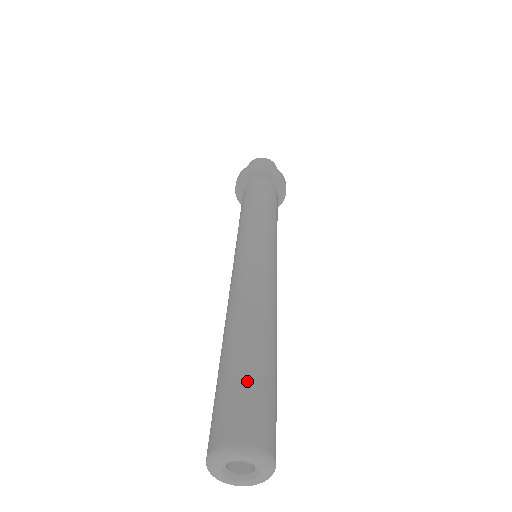
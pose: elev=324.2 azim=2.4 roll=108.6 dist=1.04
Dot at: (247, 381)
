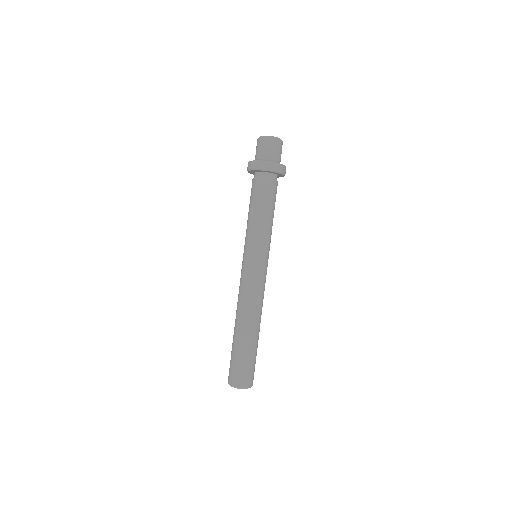
Dot at: (254, 360)
